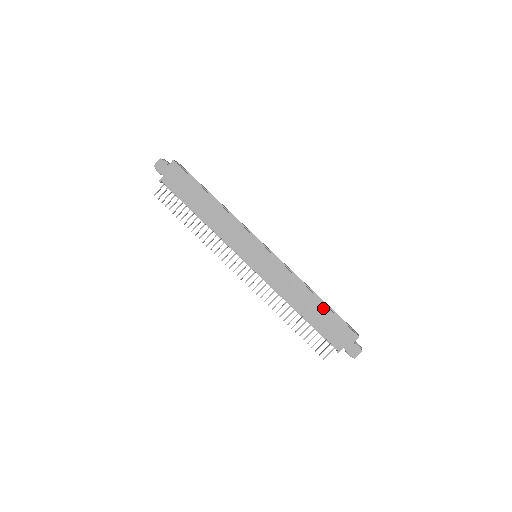
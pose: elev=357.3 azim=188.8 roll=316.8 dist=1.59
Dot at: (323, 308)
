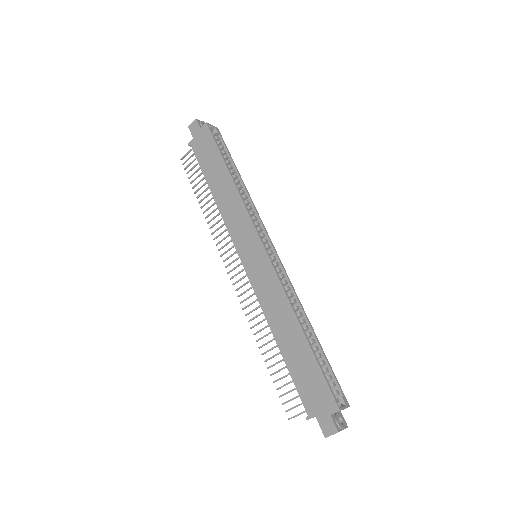
Dot at: (306, 350)
